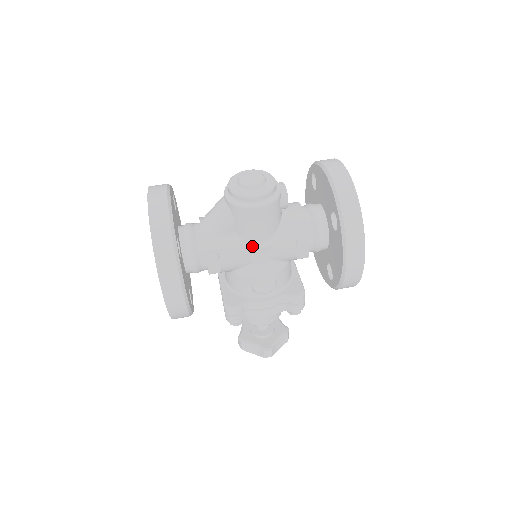
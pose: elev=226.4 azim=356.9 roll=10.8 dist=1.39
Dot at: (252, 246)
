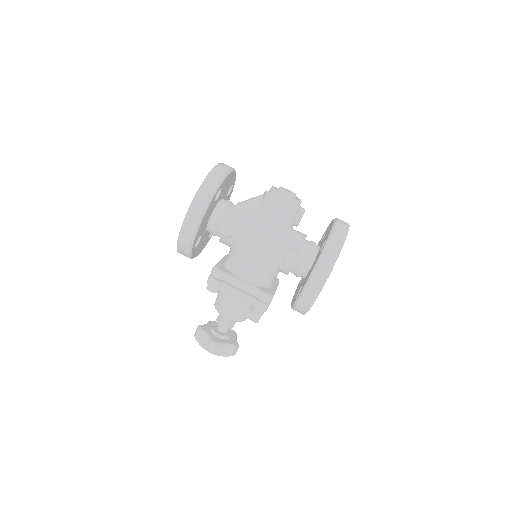
Dot at: (261, 231)
